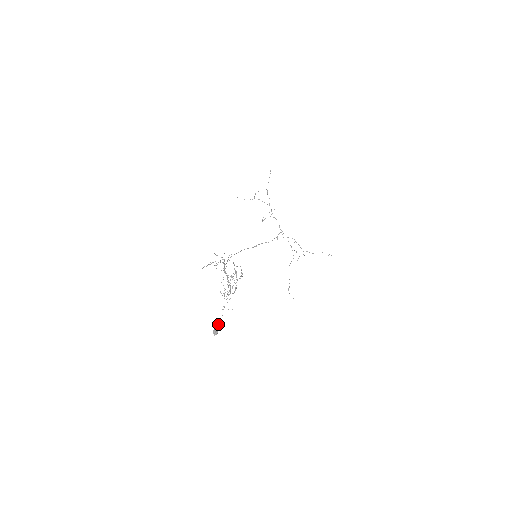
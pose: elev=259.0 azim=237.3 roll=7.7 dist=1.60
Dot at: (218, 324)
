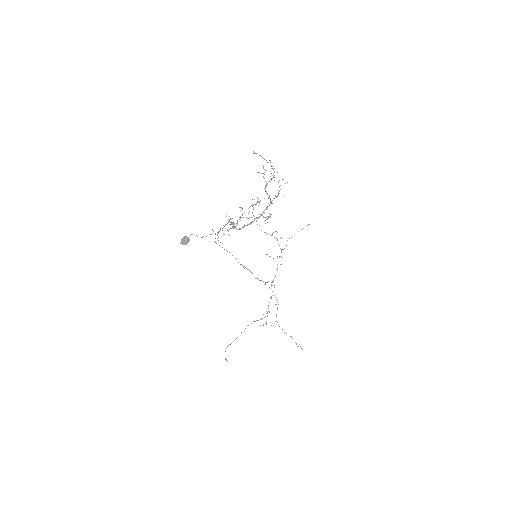
Dot at: (197, 236)
